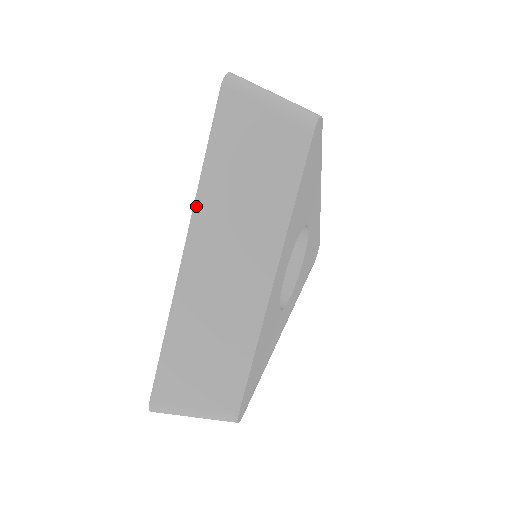
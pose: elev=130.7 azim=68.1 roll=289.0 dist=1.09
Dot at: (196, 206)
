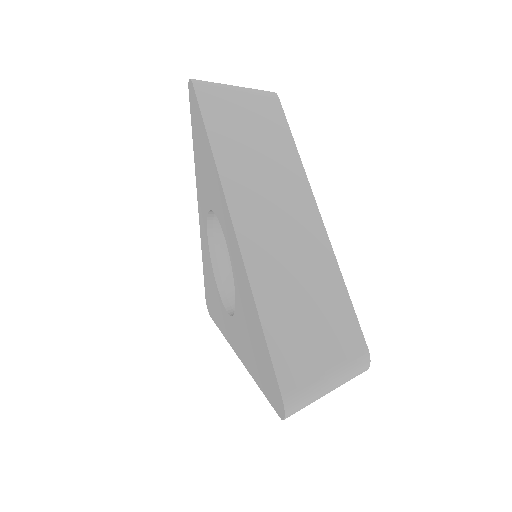
Dot at: (221, 176)
